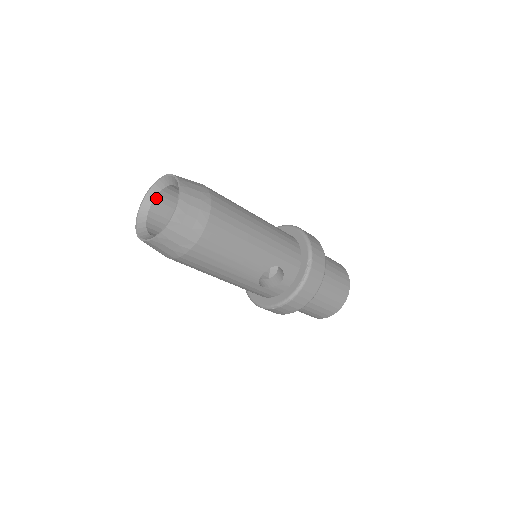
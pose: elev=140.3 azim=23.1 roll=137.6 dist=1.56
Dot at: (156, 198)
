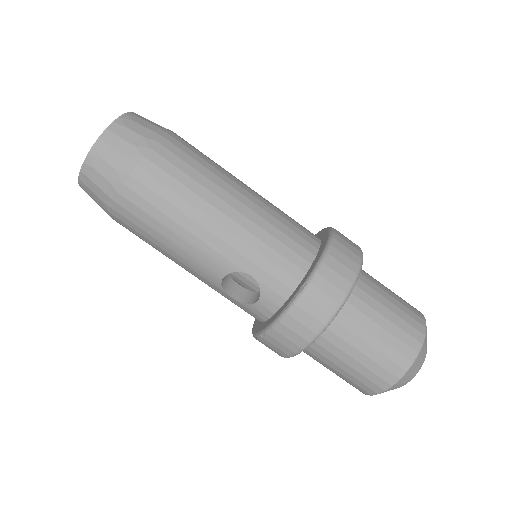
Dot at: occluded
